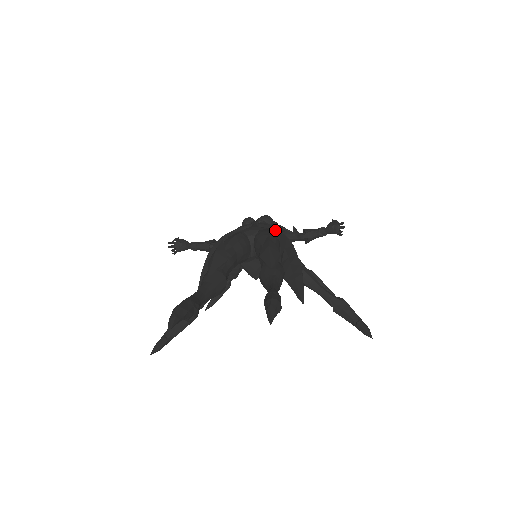
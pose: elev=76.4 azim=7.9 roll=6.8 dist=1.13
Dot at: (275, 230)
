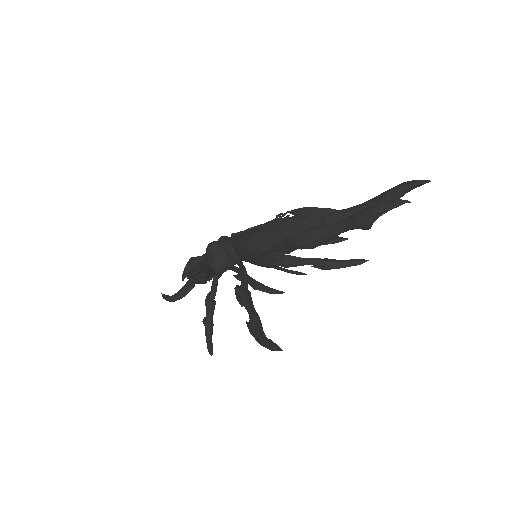
Dot at: occluded
